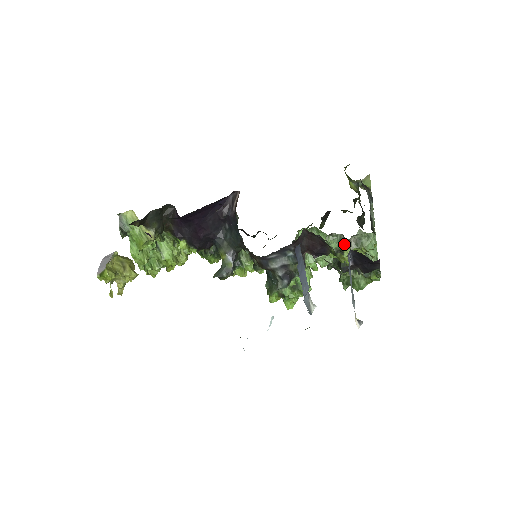
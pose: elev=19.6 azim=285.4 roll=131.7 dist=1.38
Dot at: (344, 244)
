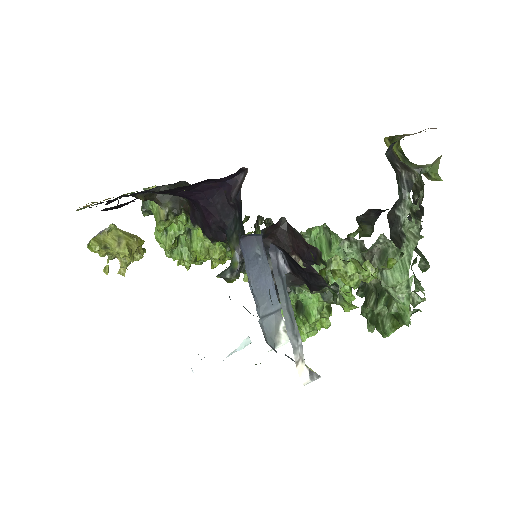
Dot at: (365, 257)
